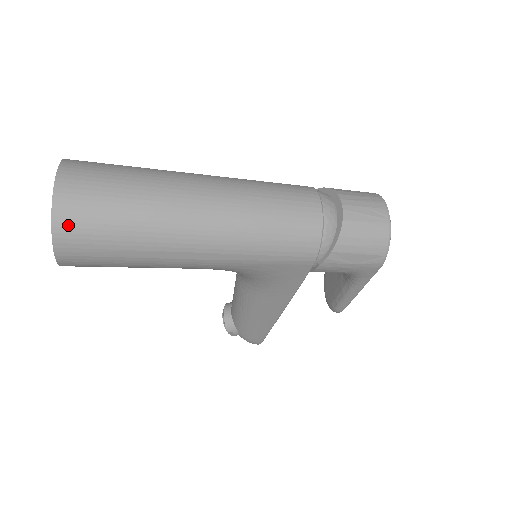
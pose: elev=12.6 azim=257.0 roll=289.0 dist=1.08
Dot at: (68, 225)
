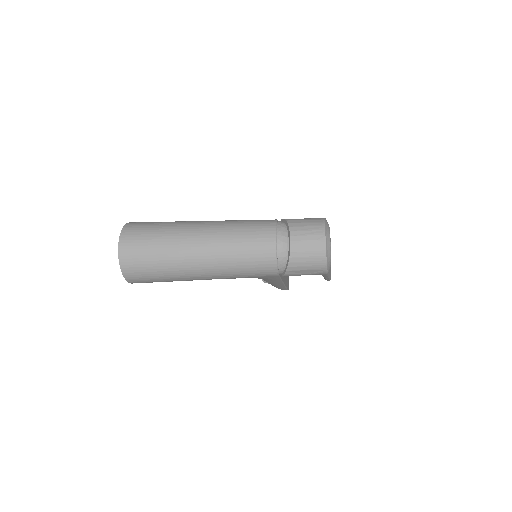
Dot at: (130, 271)
